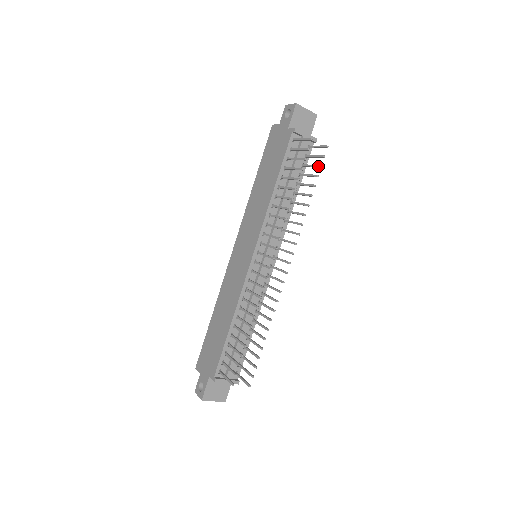
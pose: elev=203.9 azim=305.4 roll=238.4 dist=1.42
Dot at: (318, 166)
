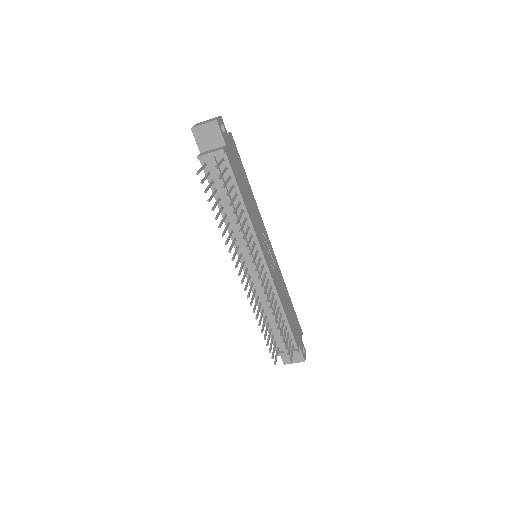
Dot at: (223, 187)
